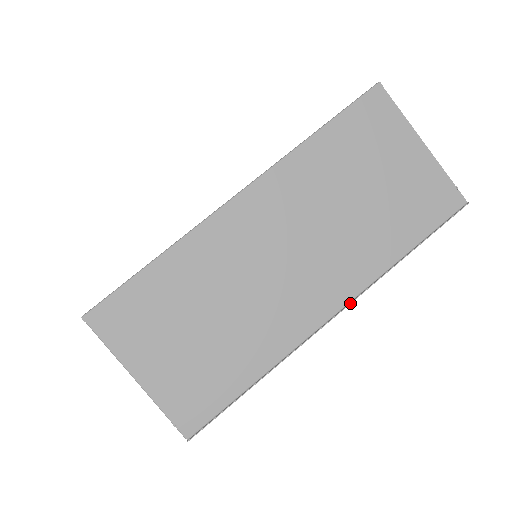
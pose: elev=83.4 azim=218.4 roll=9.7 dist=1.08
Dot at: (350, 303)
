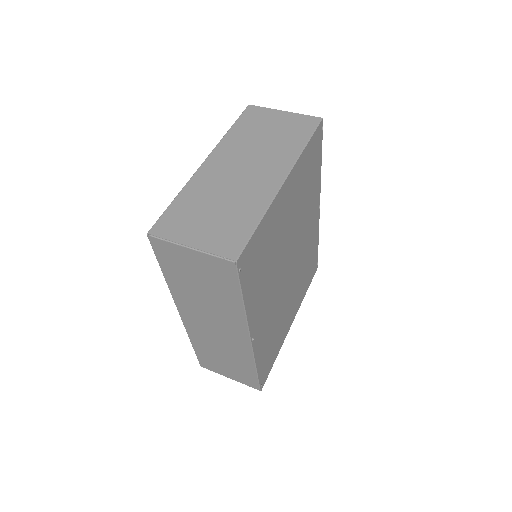
Dot at: (290, 171)
